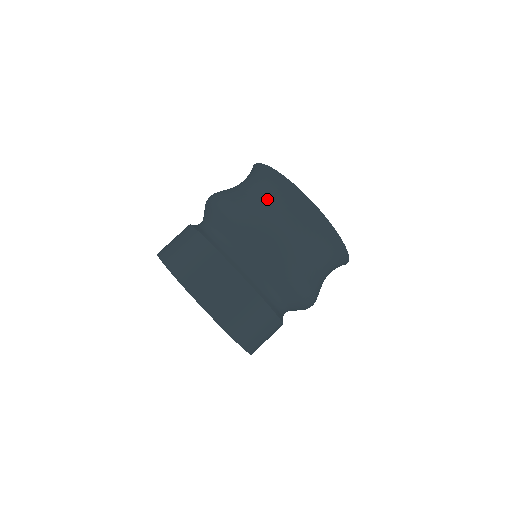
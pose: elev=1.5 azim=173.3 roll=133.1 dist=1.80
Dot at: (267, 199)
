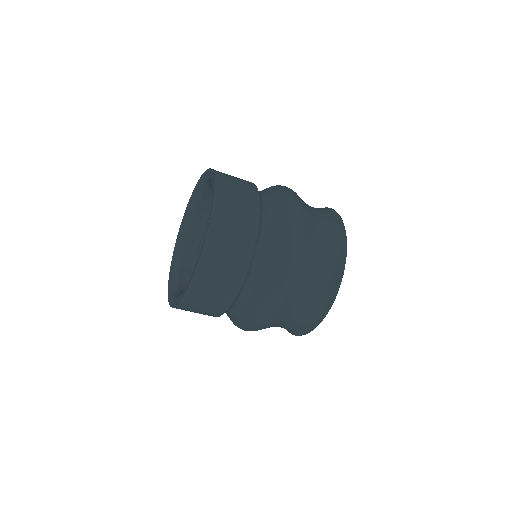
Dot at: (319, 220)
